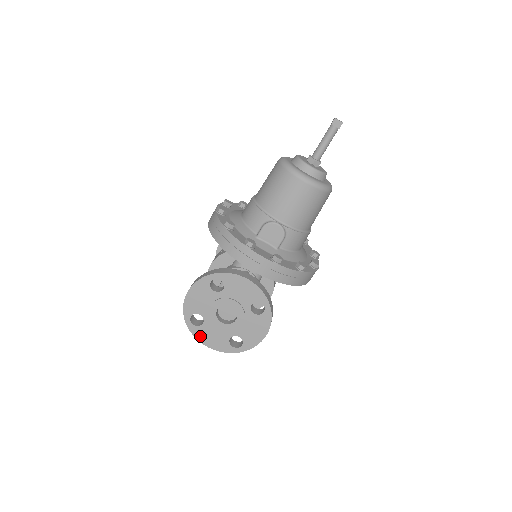
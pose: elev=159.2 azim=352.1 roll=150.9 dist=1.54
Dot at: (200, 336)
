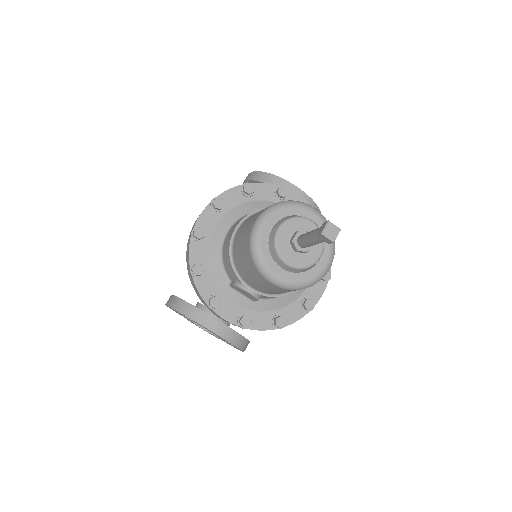
Dot at: occluded
